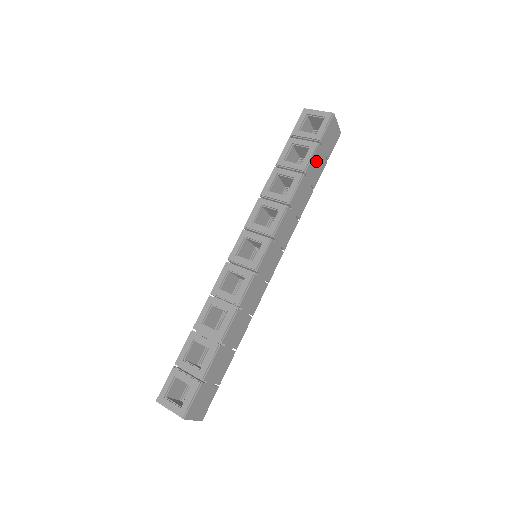
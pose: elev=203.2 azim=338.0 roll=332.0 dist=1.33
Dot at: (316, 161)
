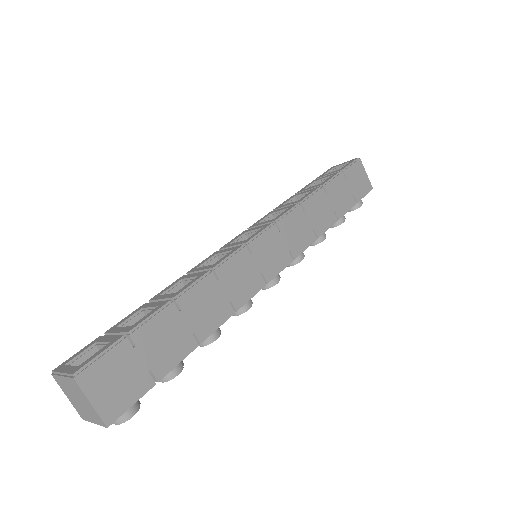
Dot at: (339, 188)
